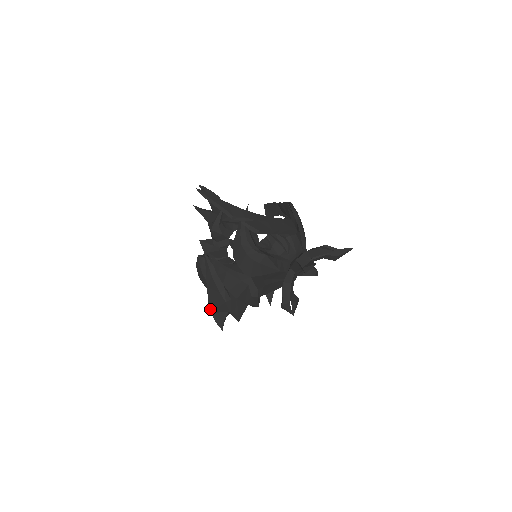
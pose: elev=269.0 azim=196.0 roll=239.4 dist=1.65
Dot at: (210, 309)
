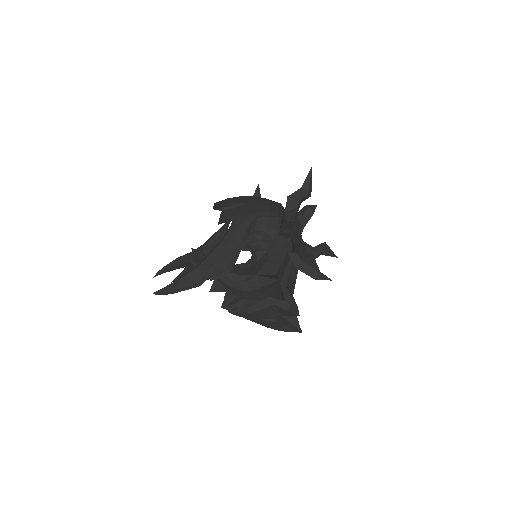
Dot at: occluded
